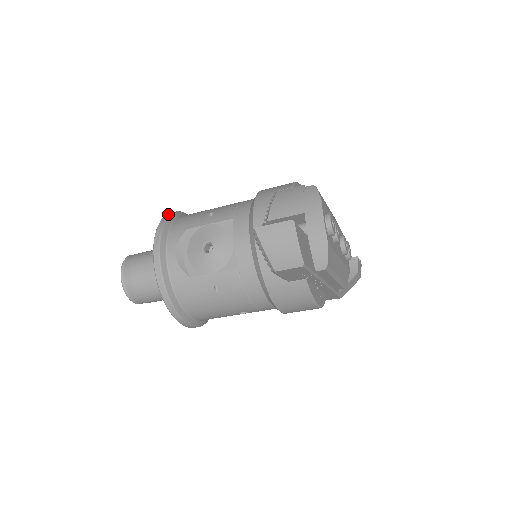
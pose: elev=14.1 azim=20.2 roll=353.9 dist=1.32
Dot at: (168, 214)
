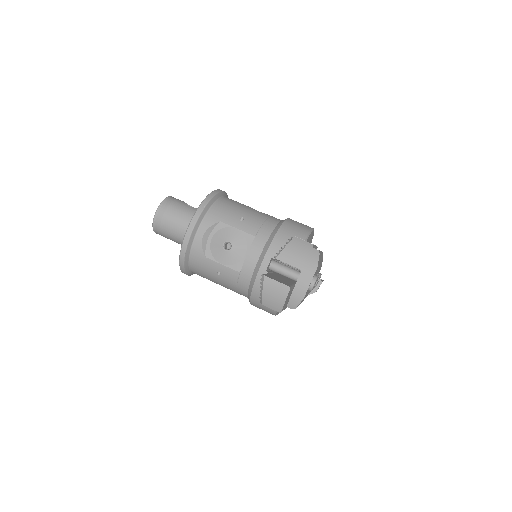
Dot at: (212, 195)
